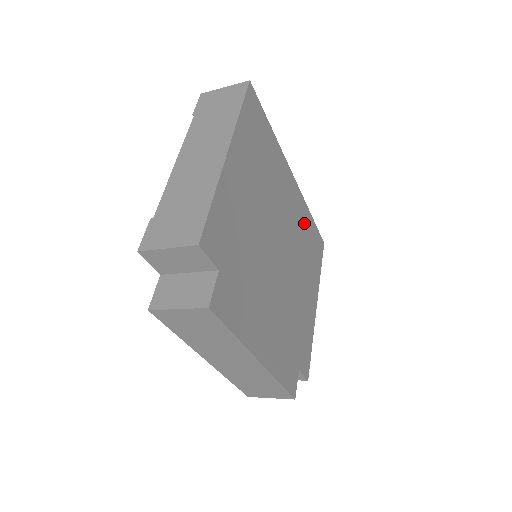
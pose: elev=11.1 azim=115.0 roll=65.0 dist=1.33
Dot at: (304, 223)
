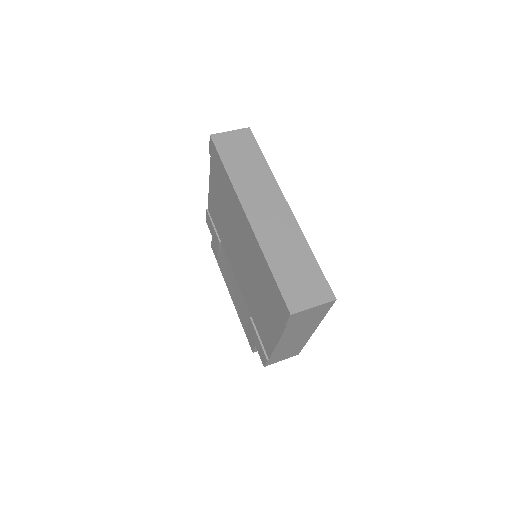
Dot at: occluded
